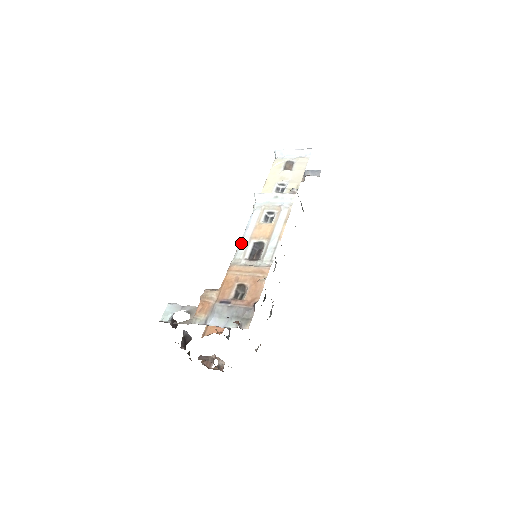
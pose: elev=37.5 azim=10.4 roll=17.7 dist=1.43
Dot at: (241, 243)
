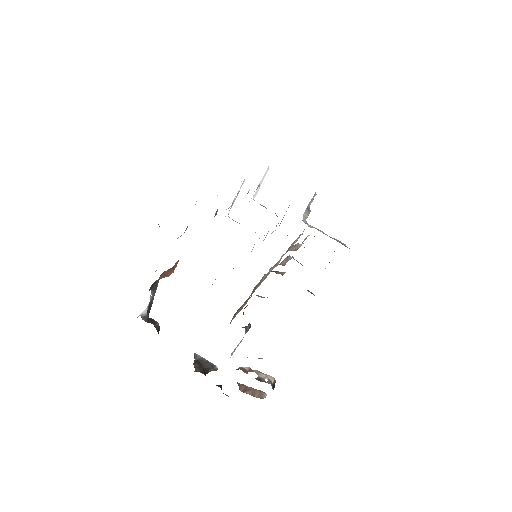
Dot at: occluded
